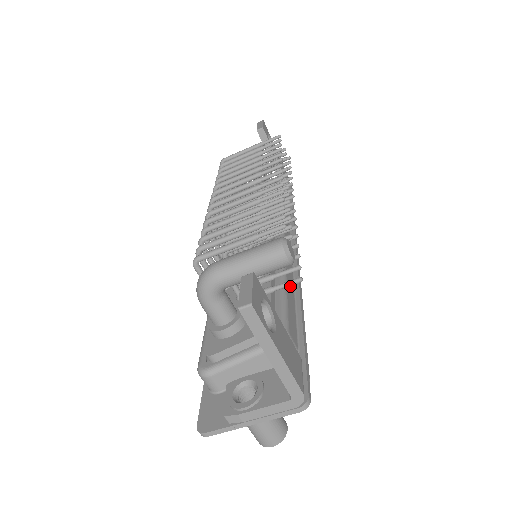
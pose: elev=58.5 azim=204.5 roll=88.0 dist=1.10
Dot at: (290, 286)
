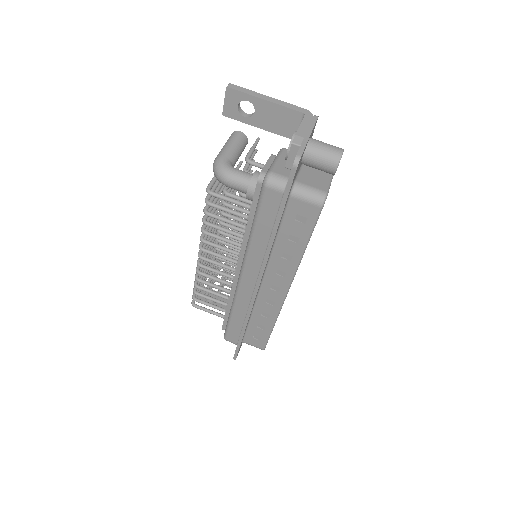
Dot at: occluded
